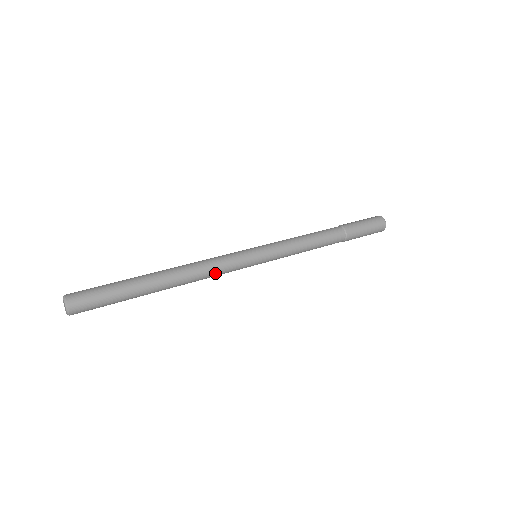
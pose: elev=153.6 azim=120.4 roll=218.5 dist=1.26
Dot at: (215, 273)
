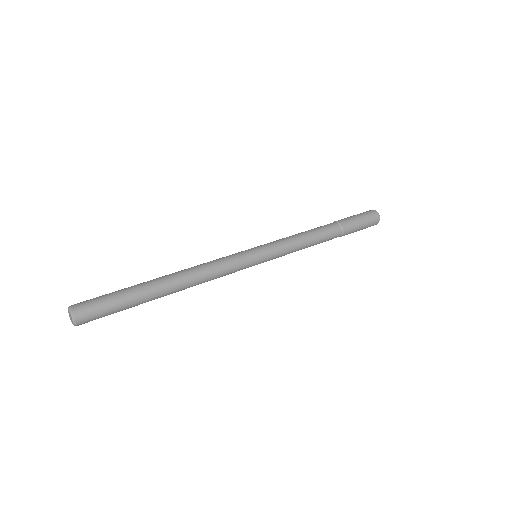
Dot at: (217, 275)
